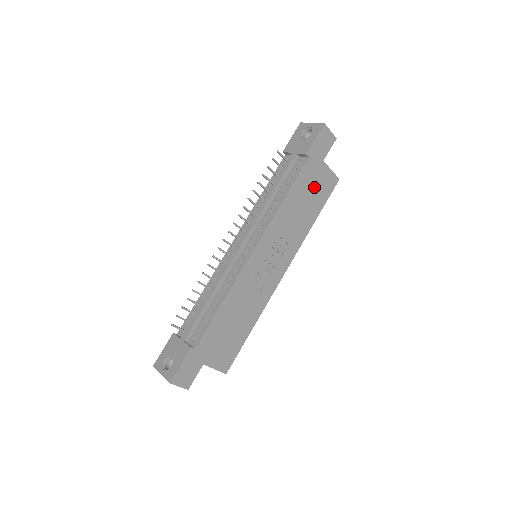
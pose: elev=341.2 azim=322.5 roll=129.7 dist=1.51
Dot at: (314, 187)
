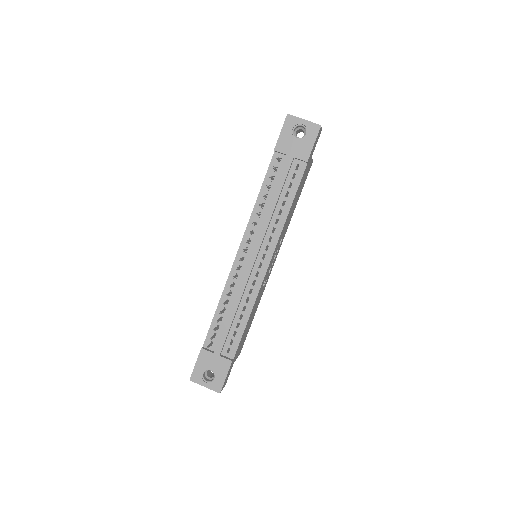
Dot at: occluded
